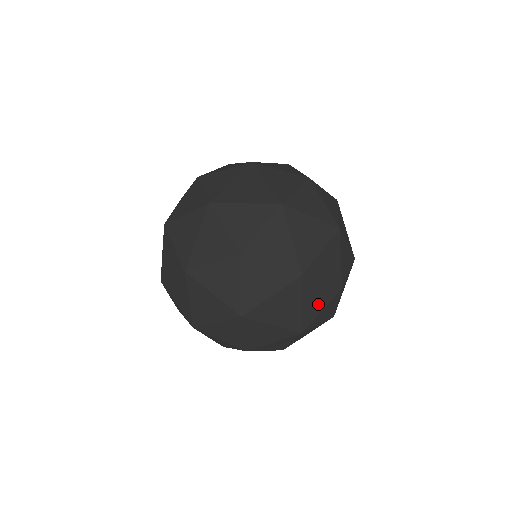
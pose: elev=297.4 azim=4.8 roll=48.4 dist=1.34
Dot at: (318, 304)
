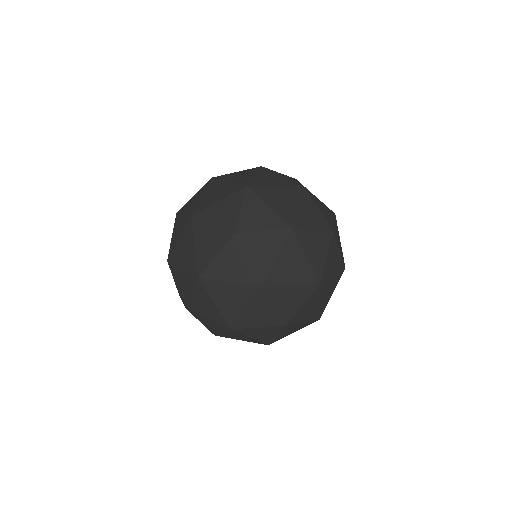
Dot at: (211, 248)
